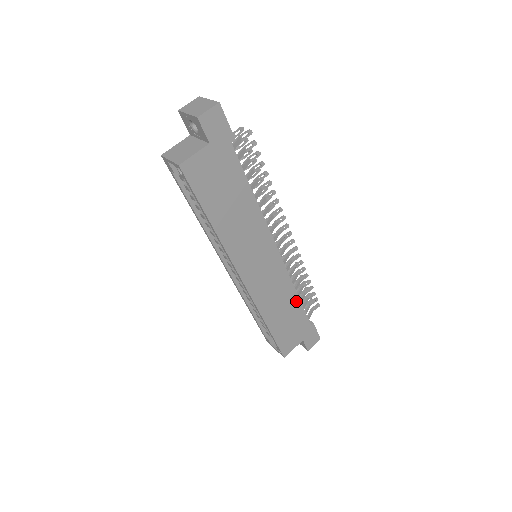
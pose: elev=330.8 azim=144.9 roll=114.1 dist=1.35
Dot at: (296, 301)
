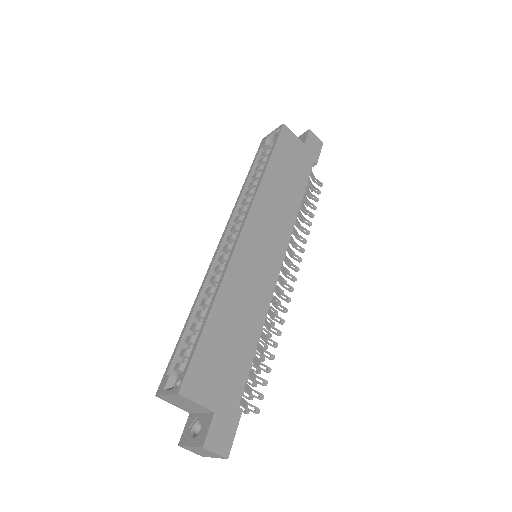
Dot at: (254, 338)
